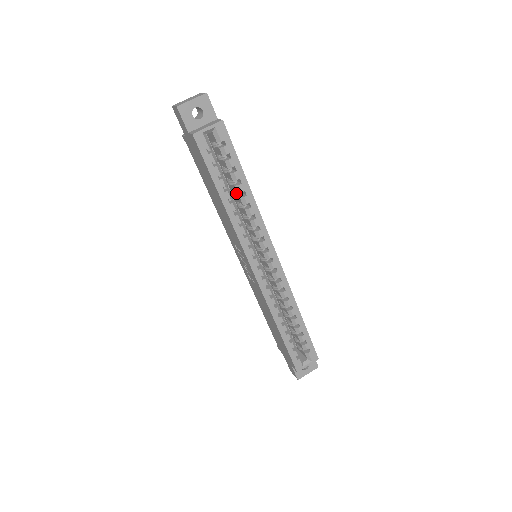
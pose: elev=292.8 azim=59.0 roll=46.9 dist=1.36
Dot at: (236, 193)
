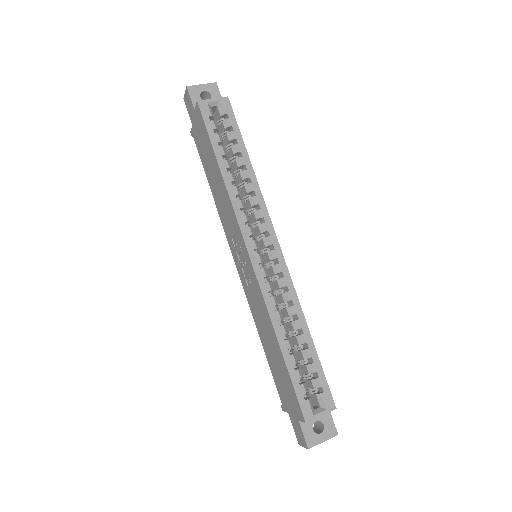
Dot at: (236, 171)
